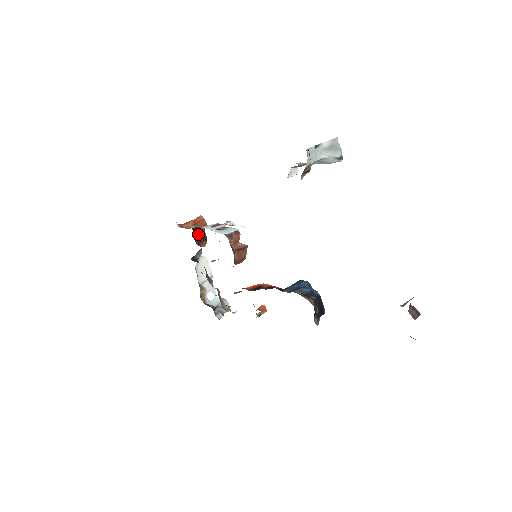
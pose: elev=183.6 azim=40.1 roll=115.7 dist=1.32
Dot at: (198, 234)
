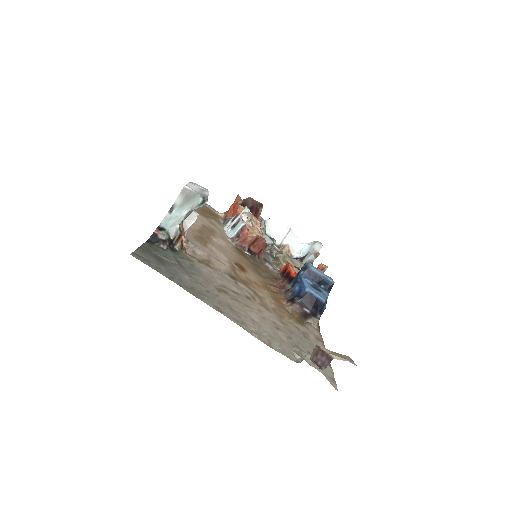
Dot at: (250, 206)
